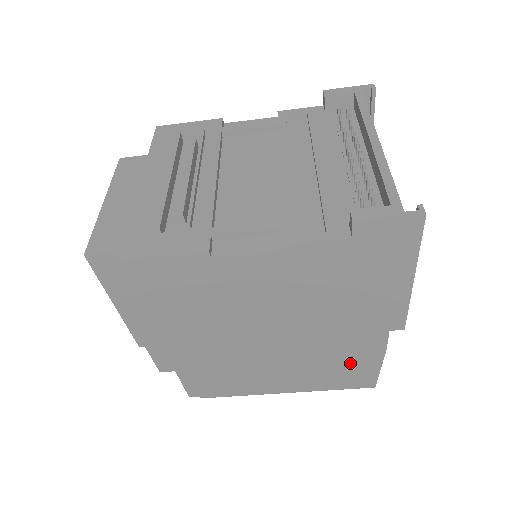
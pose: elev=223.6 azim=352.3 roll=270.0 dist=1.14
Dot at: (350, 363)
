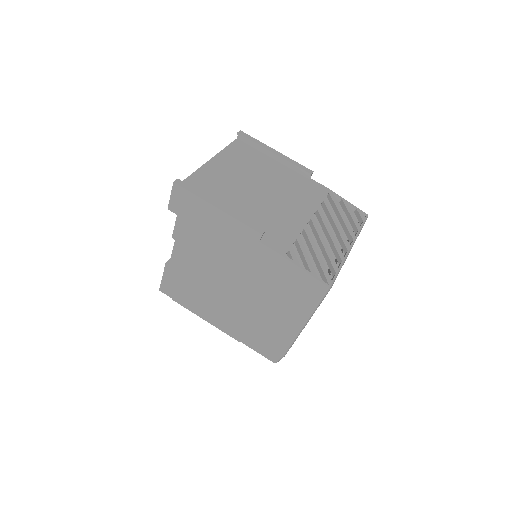
Dot at: (285, 279)
